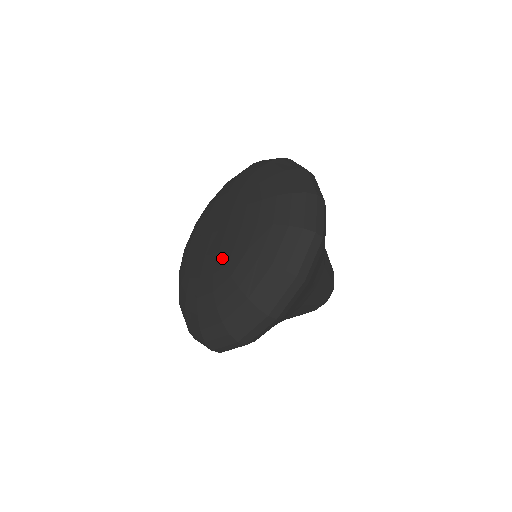
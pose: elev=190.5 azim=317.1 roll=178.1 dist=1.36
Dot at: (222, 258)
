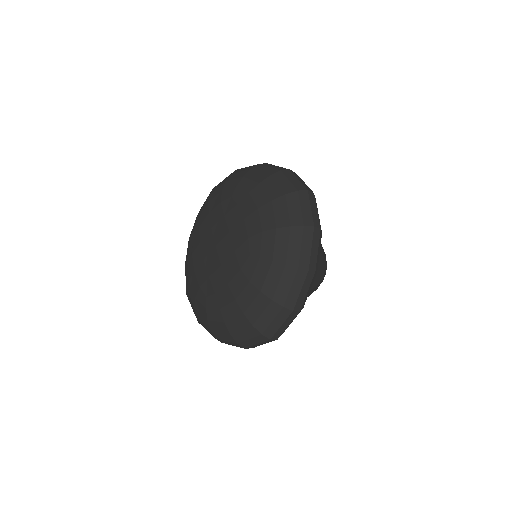
Dot at: (208, 287)
